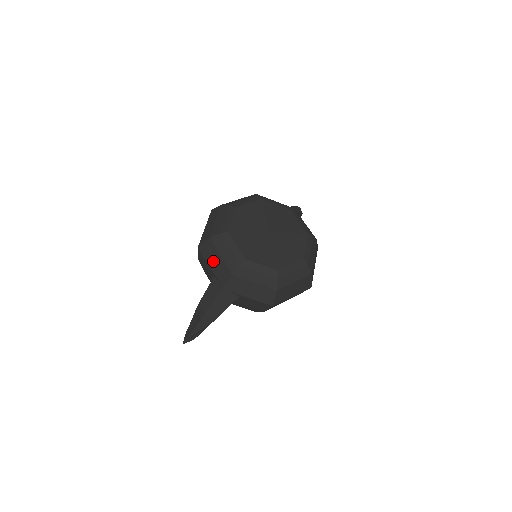
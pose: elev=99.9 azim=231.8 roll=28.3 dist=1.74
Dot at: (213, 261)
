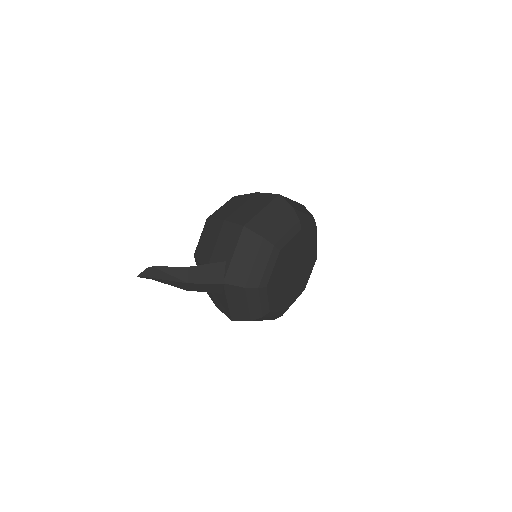
Dot at: (243, 255)
